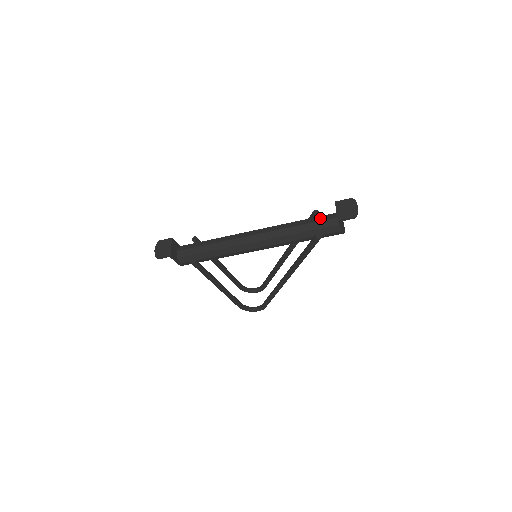
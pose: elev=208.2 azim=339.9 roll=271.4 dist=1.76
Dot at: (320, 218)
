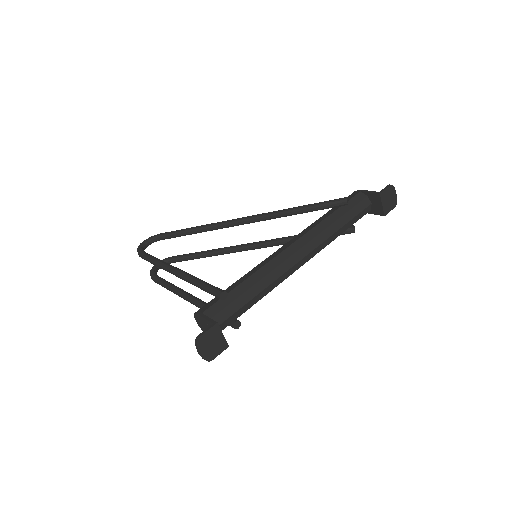
Dot at: (357, 210)
